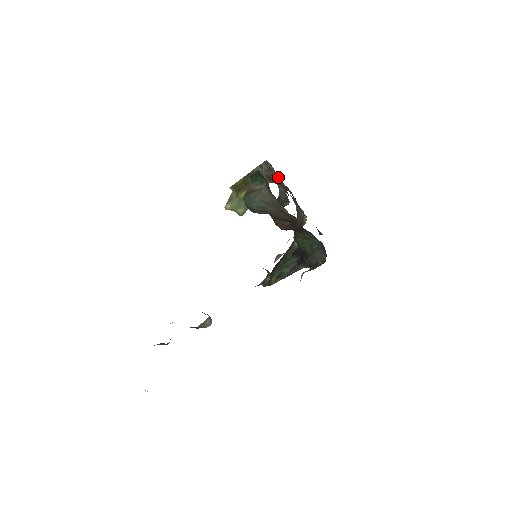
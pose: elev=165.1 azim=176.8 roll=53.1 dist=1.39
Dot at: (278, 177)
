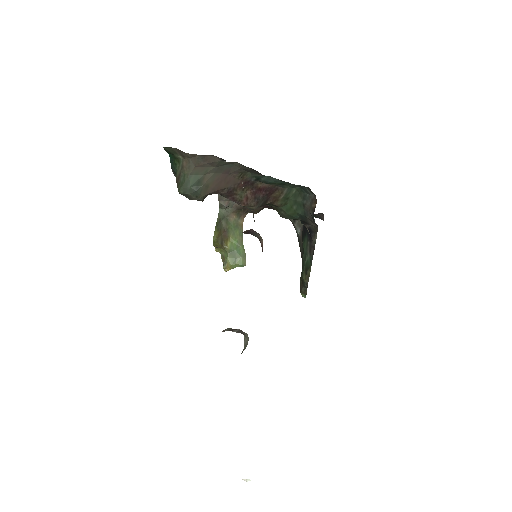
Dot at: occluded
